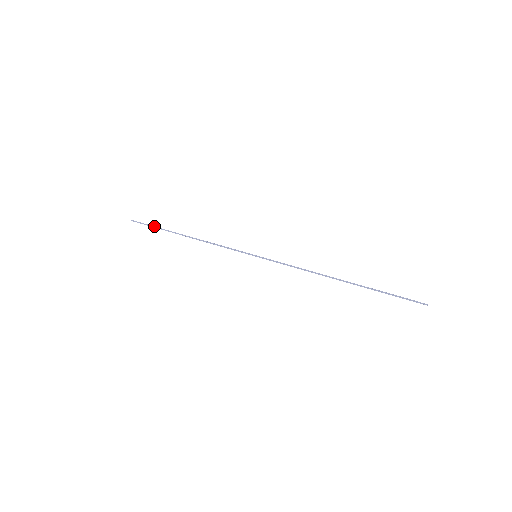
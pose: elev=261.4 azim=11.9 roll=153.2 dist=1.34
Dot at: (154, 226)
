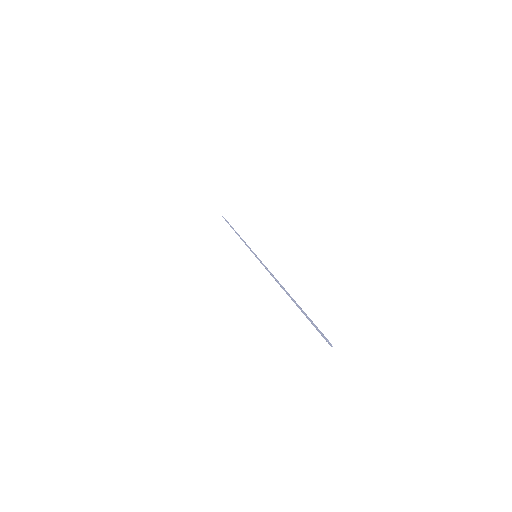
Dot at: (227, 222)
